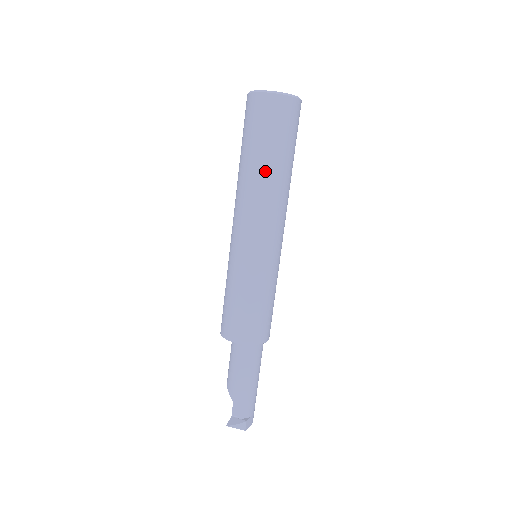
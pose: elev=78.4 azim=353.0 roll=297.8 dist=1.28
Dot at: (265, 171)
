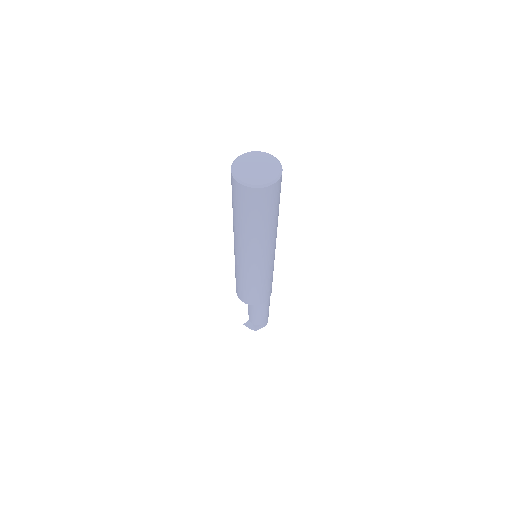
Dot at: (242, 227)
